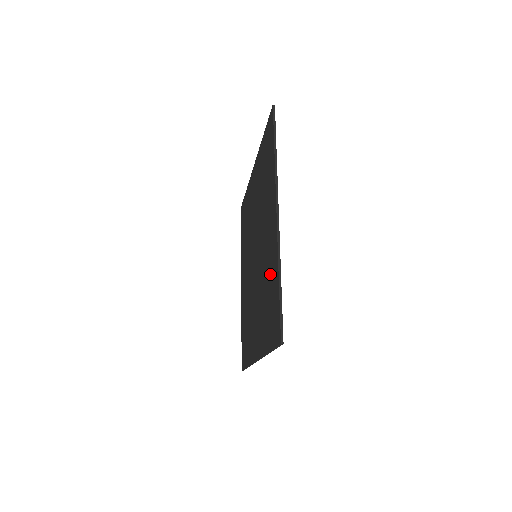
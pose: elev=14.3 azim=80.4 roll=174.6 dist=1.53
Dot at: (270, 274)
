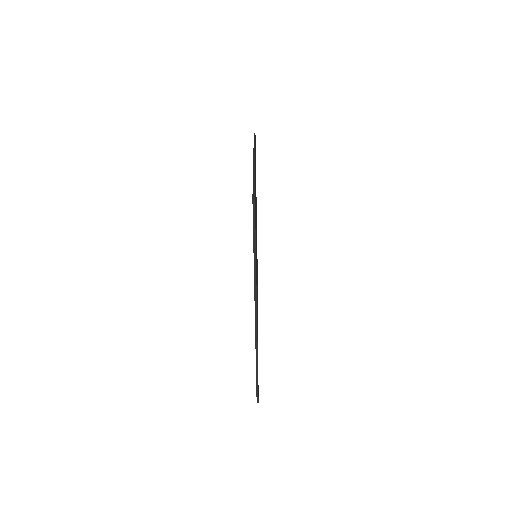
Dot at: occluded
